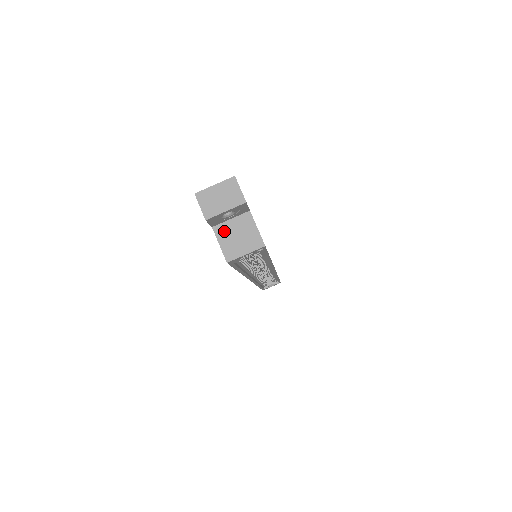
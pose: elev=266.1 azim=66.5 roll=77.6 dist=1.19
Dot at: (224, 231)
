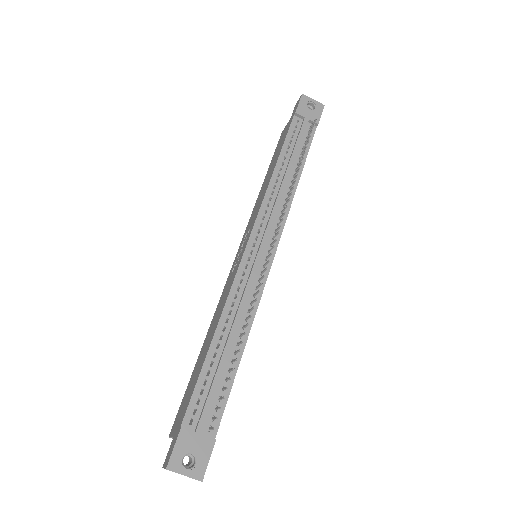
Dot at: occluded
